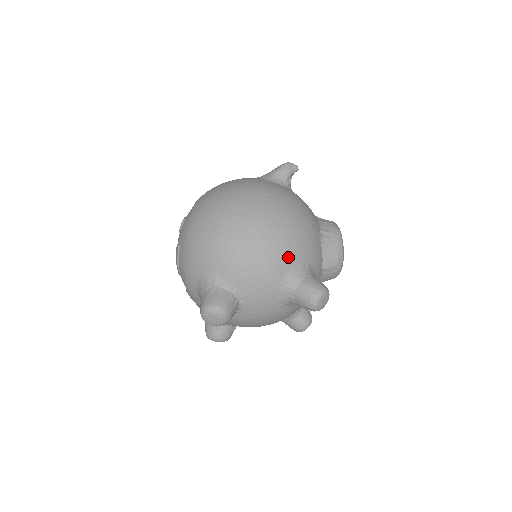
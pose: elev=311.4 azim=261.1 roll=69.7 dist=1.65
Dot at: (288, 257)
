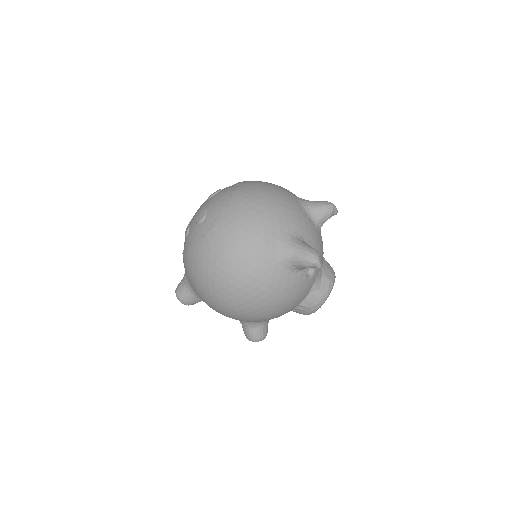
Dot at: occluded
